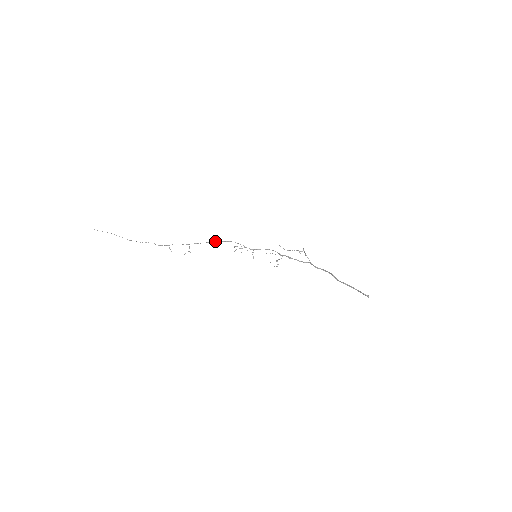
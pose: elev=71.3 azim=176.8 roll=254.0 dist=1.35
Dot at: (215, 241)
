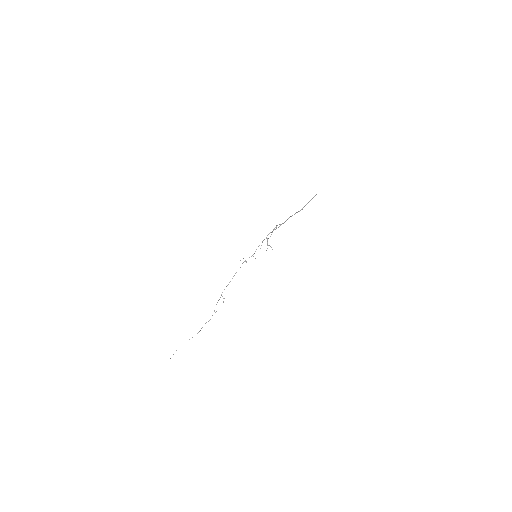
Dot at: (232, 278)
